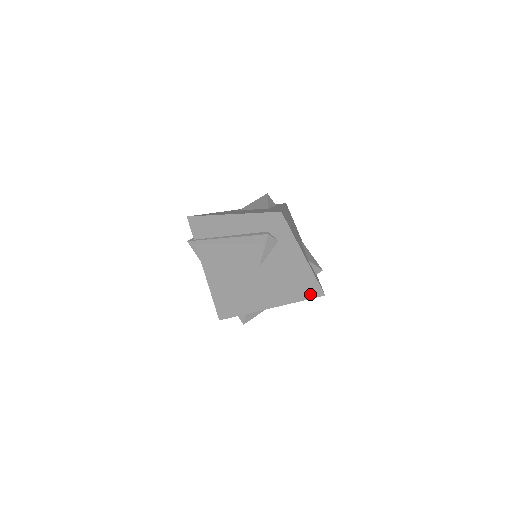
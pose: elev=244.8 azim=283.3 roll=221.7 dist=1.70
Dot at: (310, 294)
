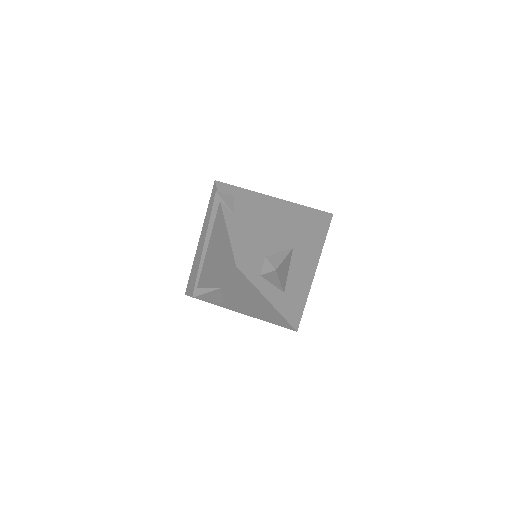
Dot at: (315, 218)
